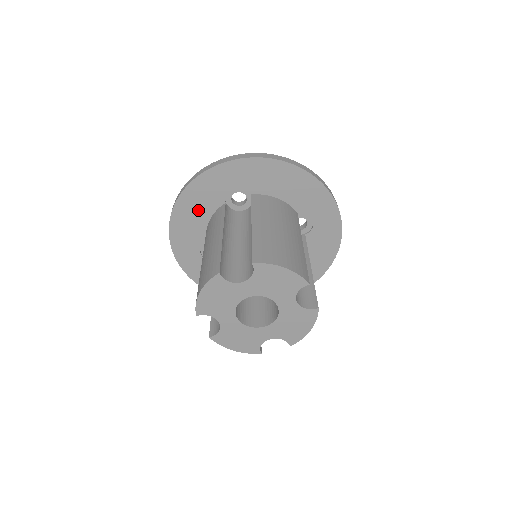
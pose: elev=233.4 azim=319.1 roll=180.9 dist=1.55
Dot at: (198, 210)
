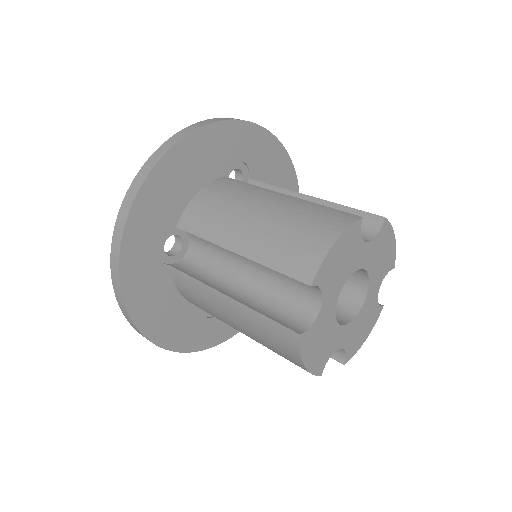
Dot at: (193, 171)
